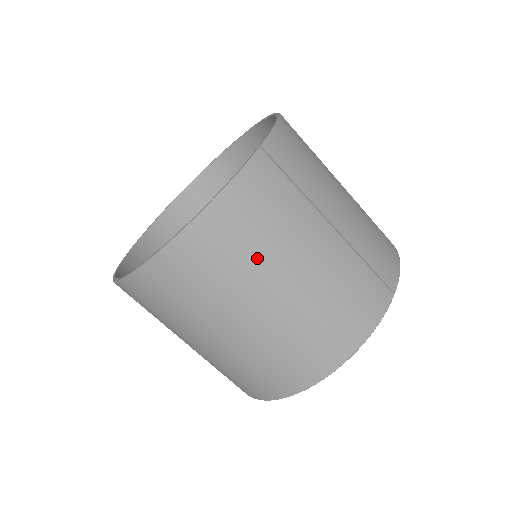
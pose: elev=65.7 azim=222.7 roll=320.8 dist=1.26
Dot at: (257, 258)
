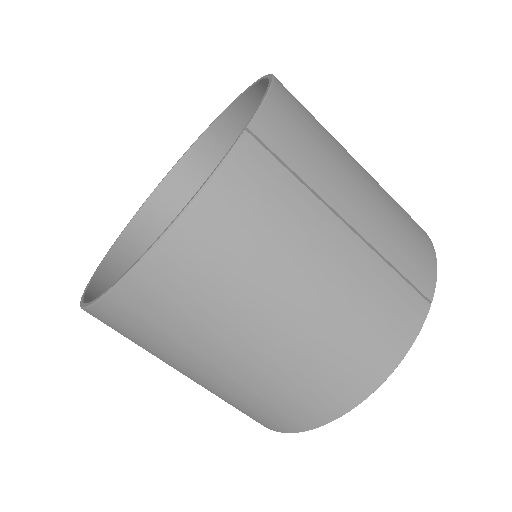
Dot at: (251, 280)
